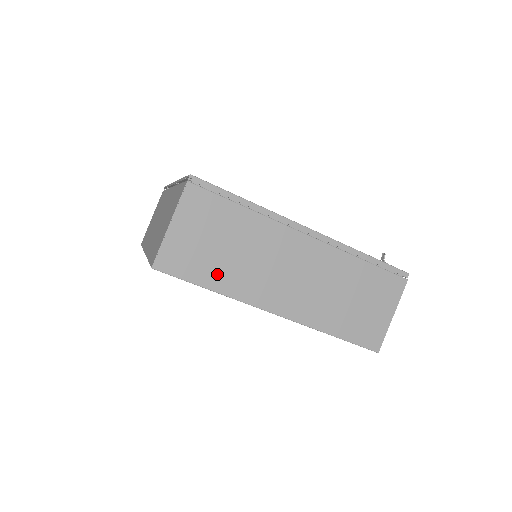
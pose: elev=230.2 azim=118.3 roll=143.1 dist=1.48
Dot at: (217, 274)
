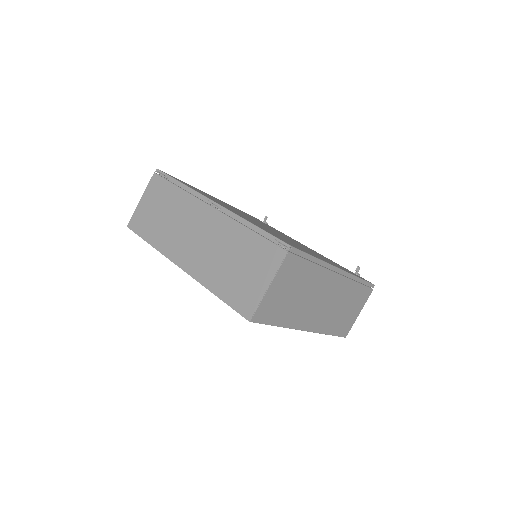
Dot at: (285, 314)
